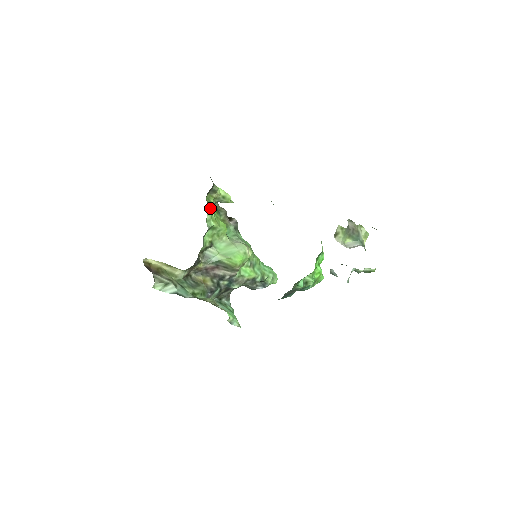
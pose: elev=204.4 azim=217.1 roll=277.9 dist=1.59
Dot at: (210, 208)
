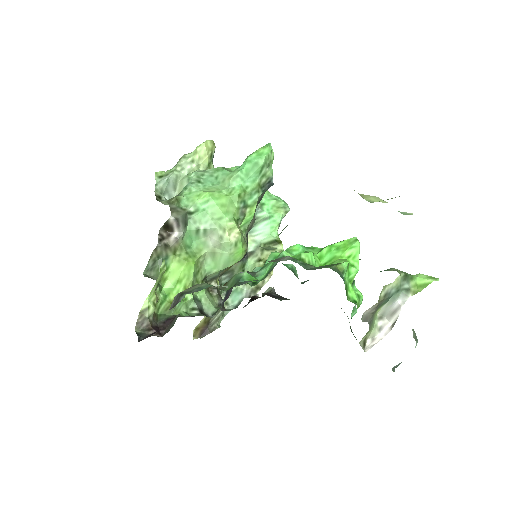
Dot at: (173, 310)
